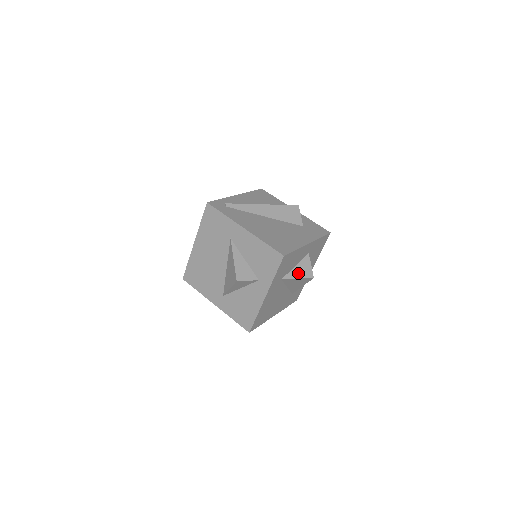
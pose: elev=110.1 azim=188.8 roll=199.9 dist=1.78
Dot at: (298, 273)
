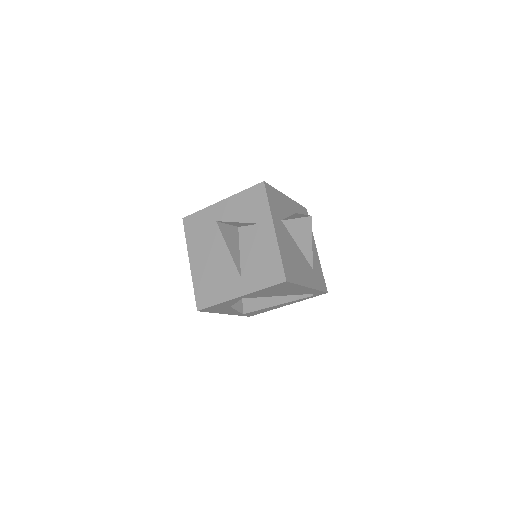
Dot at: (294, 217)
